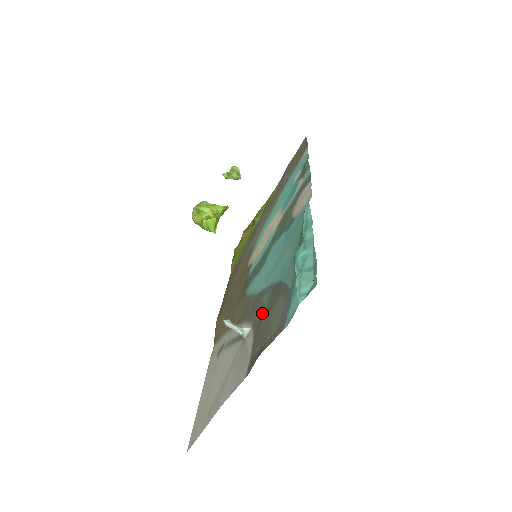
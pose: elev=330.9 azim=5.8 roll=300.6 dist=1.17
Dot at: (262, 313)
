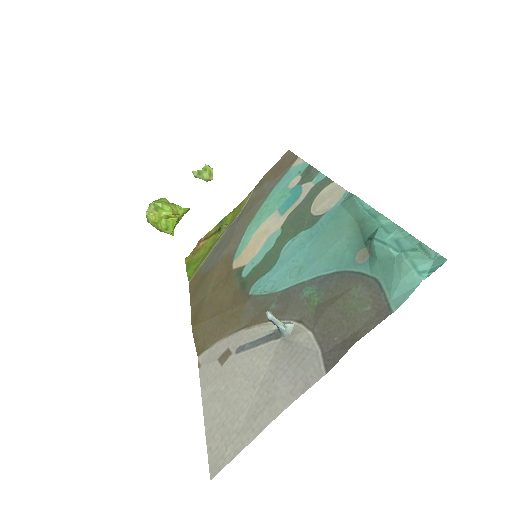
Dot at: (315, 306)
